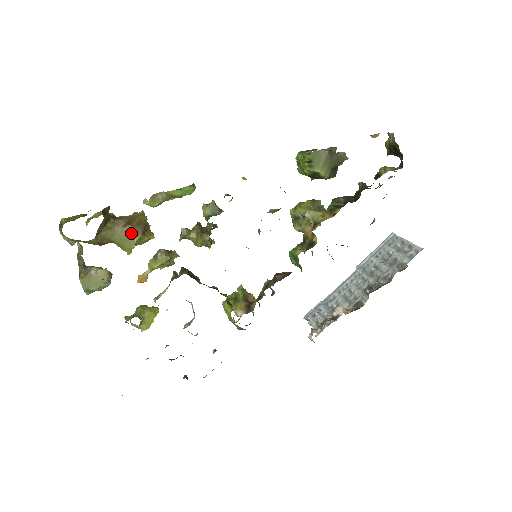
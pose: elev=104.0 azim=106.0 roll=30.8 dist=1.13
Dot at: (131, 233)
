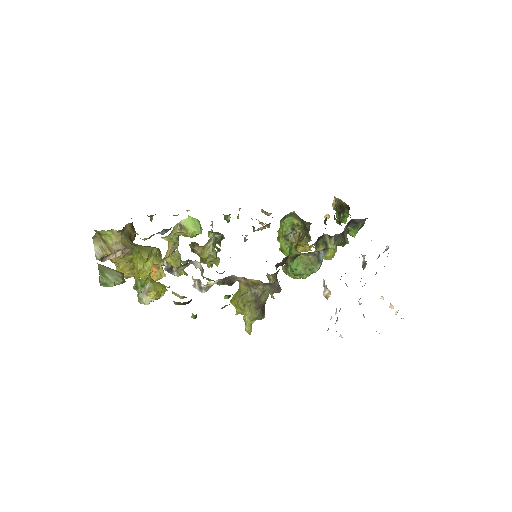
Dot at: (149, 247)
